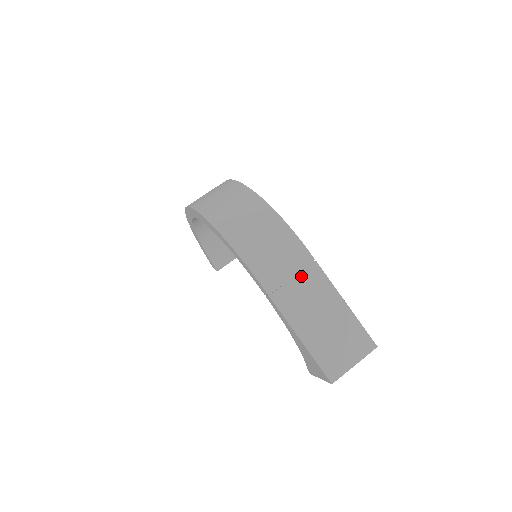
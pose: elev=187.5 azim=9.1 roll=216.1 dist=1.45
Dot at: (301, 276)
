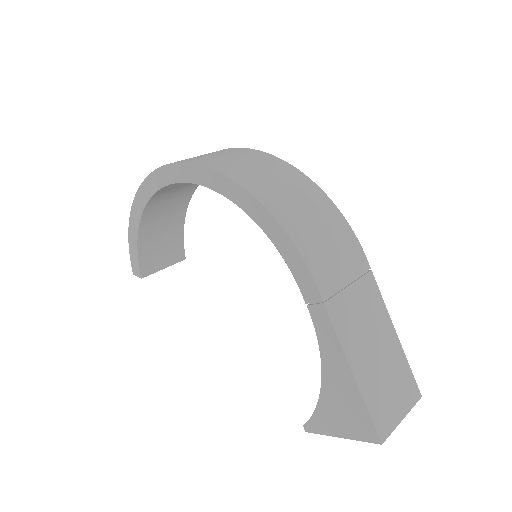
Dot at: (357, 286)
